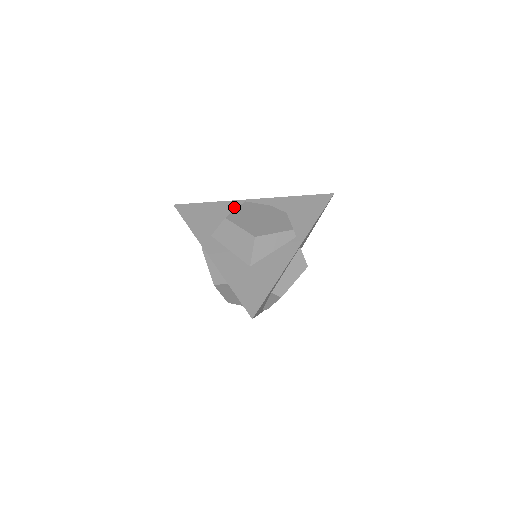
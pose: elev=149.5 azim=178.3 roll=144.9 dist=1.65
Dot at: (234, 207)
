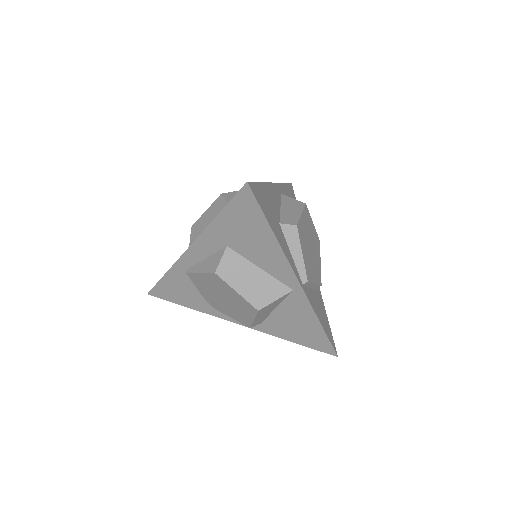
Dot at: occluded
